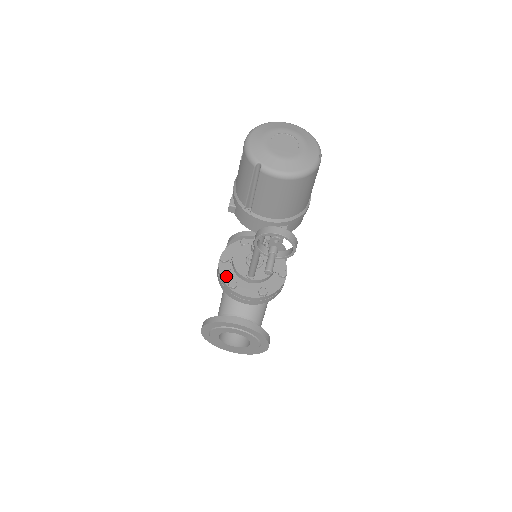
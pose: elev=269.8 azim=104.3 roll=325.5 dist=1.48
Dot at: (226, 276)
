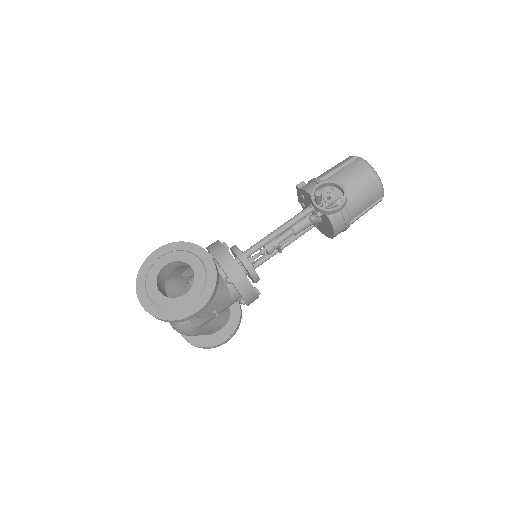
Dot at: occluded
